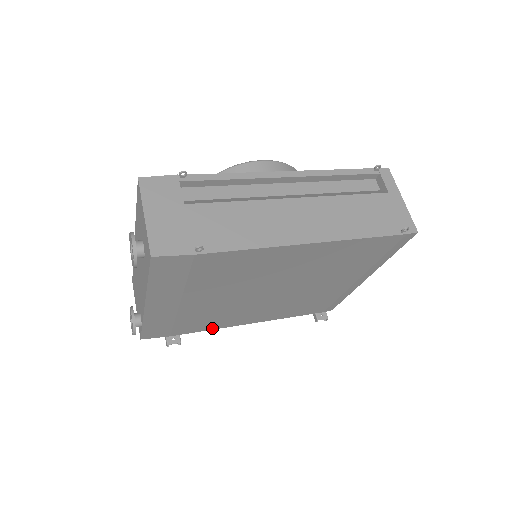
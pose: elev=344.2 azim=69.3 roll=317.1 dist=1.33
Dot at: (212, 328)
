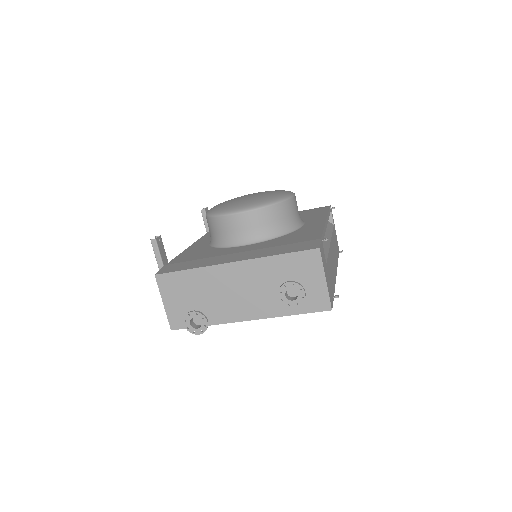
Dot at: occluded
